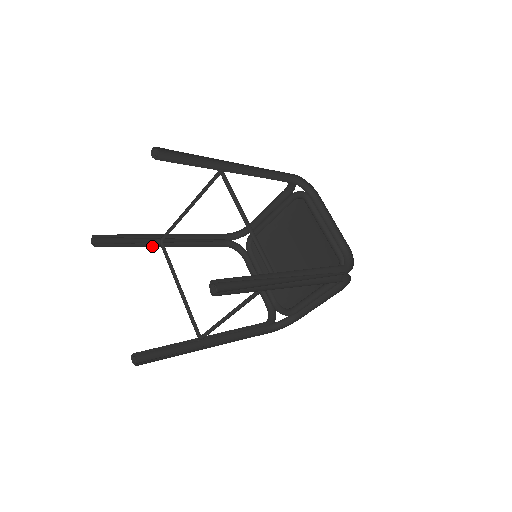
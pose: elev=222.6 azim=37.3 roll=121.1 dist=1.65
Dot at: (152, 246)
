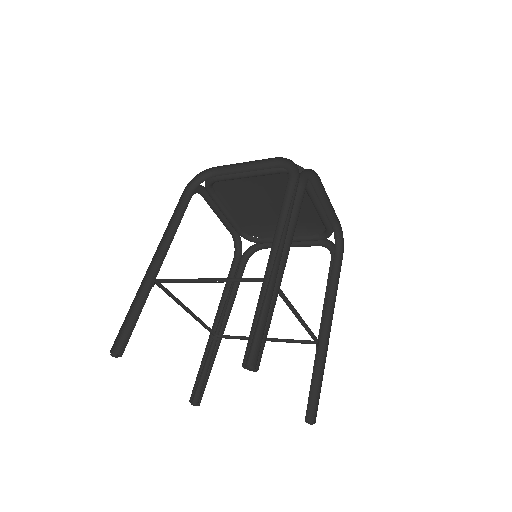
Dot at: (145, 287)
